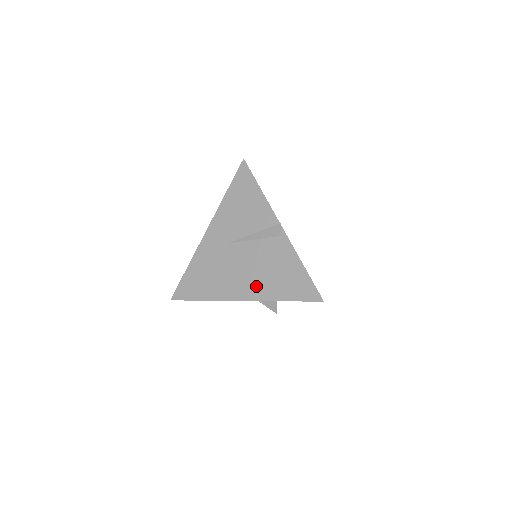
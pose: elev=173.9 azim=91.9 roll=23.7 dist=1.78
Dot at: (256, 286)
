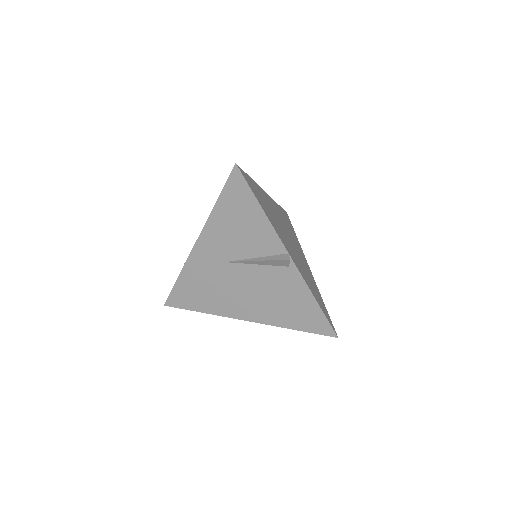
Dot at: (262, 311)
